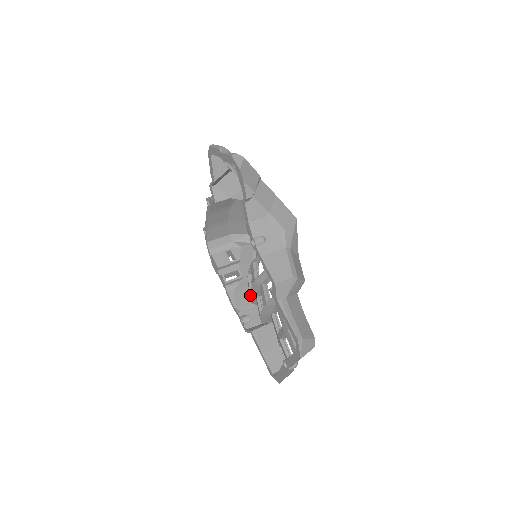
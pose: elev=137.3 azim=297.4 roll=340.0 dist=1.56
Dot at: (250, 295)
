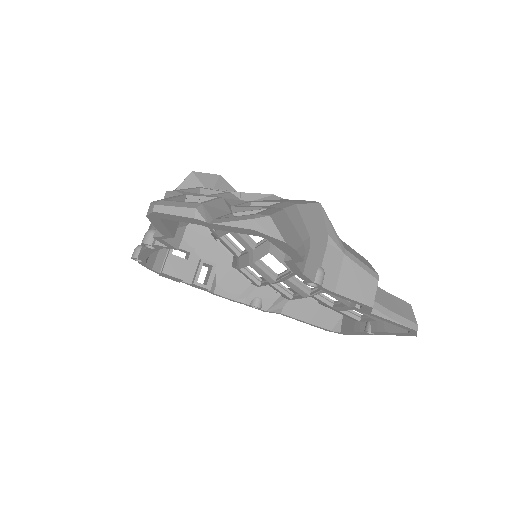
Dot at: (259, 286)
